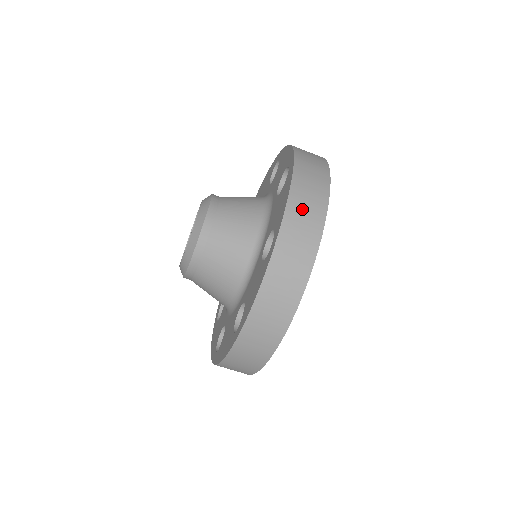
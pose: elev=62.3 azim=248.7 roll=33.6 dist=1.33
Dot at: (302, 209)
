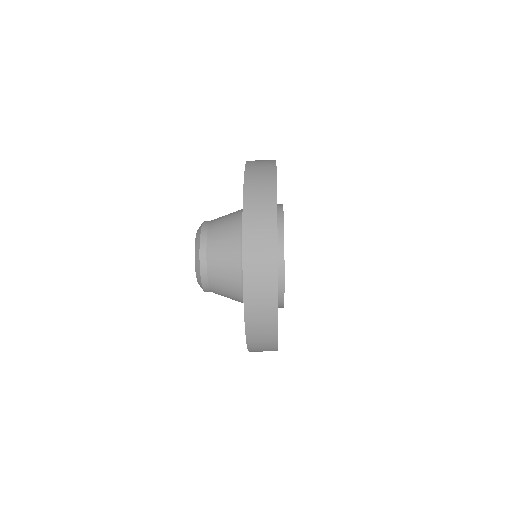
Dot at: (257, 297)
